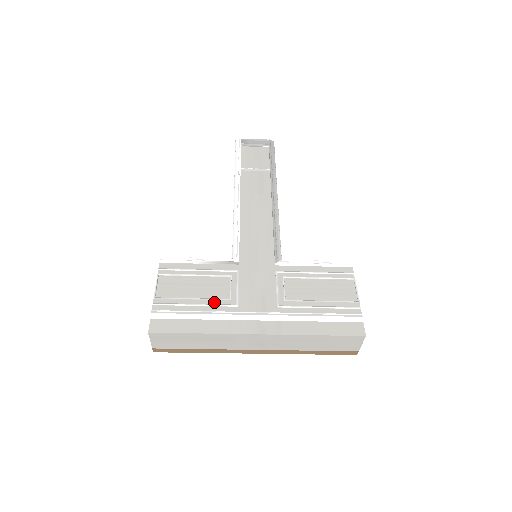
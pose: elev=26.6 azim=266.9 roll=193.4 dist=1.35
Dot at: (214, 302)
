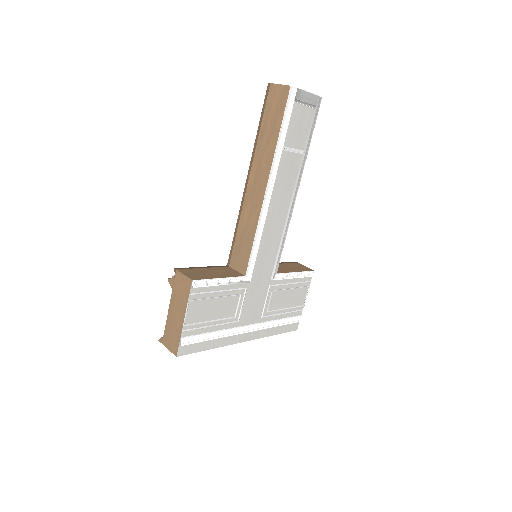
Dot at: (225, 321)
